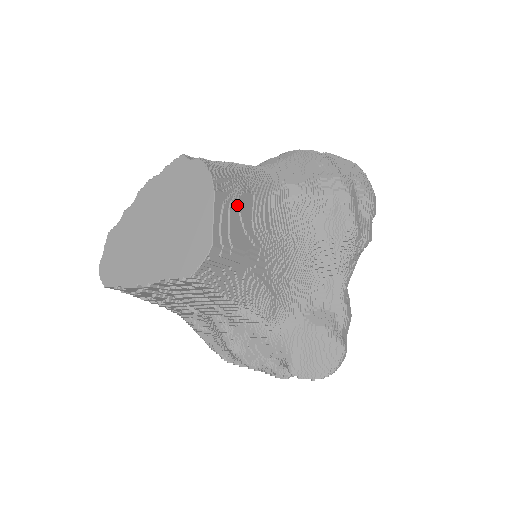
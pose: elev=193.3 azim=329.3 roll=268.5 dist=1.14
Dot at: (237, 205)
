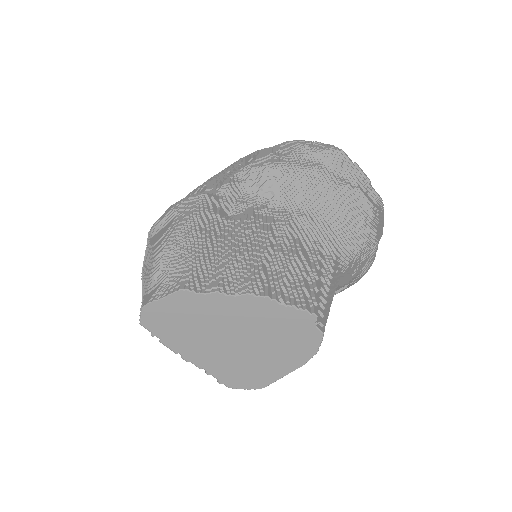
Dot at: occluded
